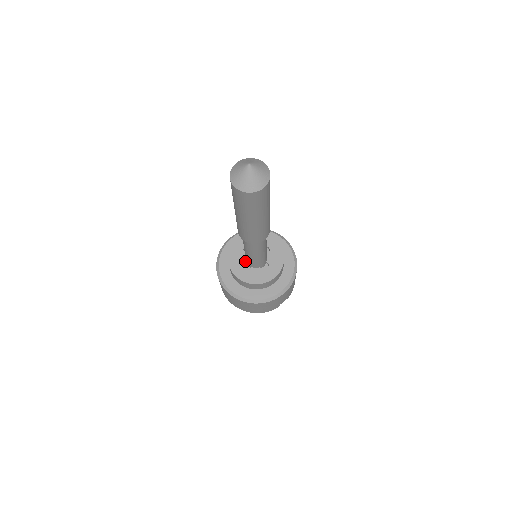
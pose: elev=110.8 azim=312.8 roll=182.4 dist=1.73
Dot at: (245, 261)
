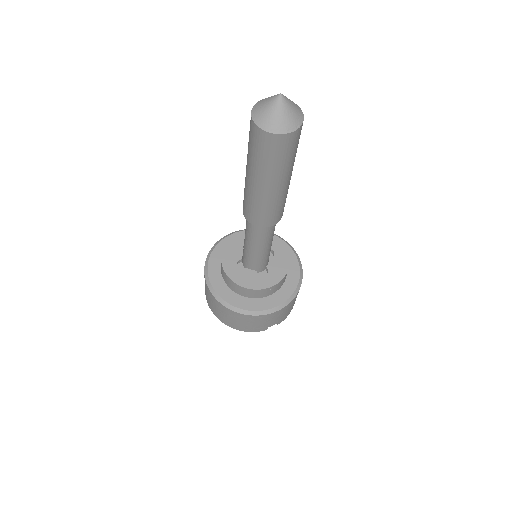
Dot at: (241, 259)
